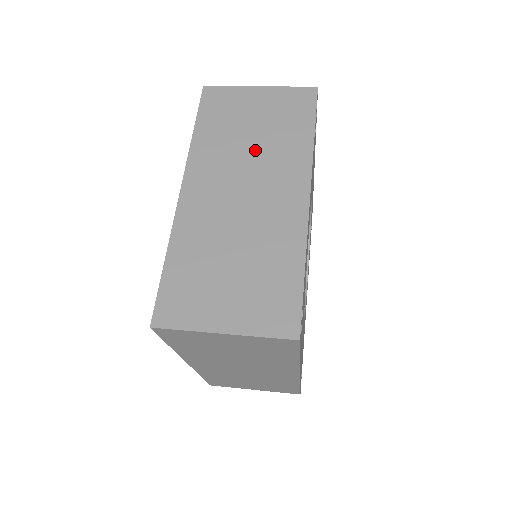
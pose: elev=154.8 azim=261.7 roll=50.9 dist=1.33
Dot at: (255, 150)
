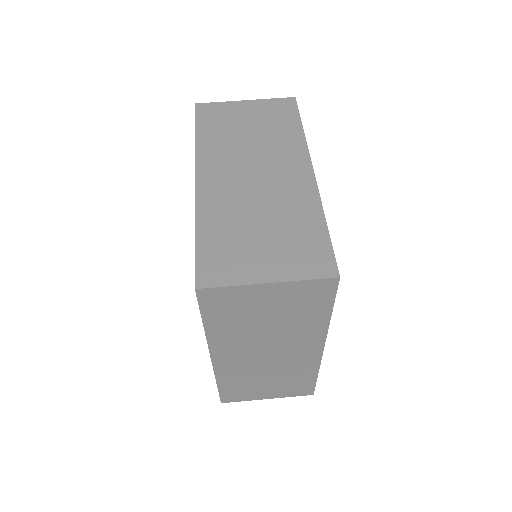
Dot at: (255, 144)
